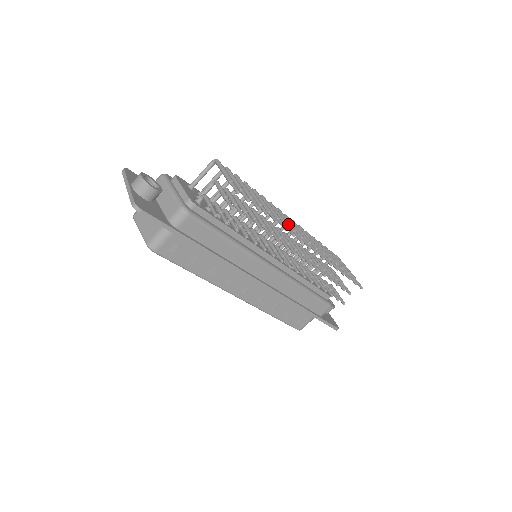
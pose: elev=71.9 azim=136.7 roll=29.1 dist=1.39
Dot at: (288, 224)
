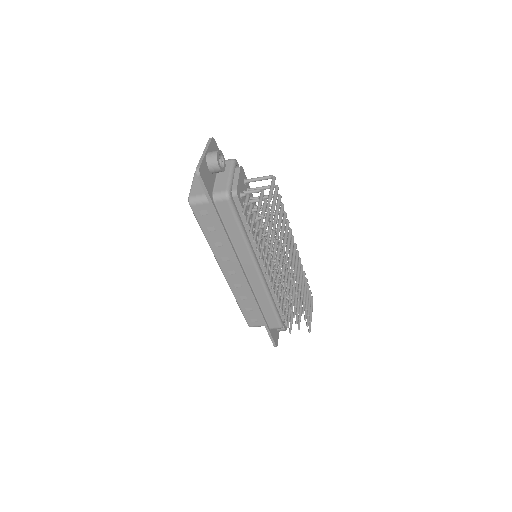
Dot at: (290, 252)
